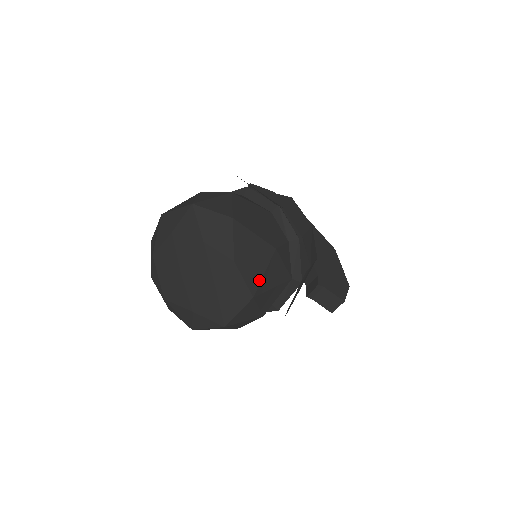
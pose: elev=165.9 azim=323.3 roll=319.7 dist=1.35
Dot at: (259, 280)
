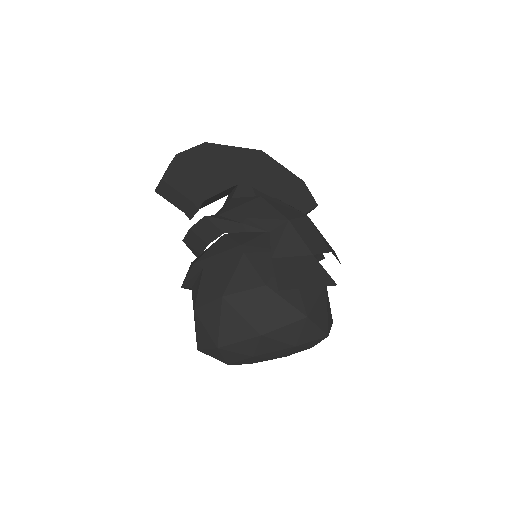
Dot at: (330, 312)
